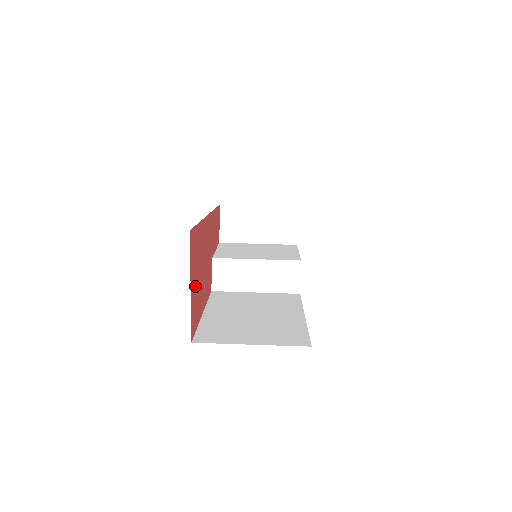
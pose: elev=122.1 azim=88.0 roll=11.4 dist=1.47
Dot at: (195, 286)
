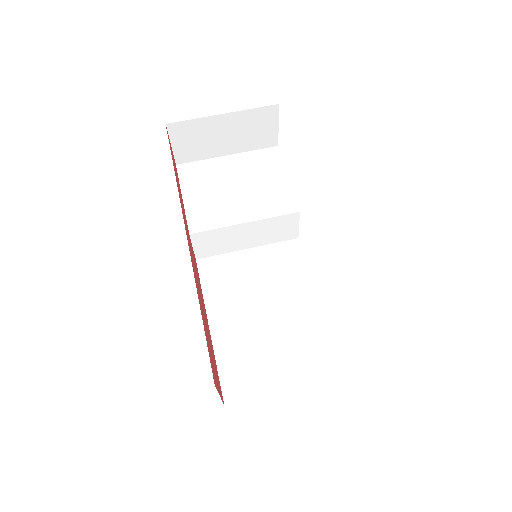
Dot at: (214, 365)
